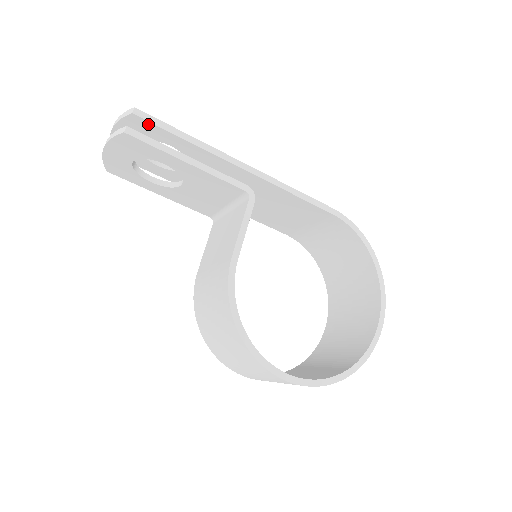
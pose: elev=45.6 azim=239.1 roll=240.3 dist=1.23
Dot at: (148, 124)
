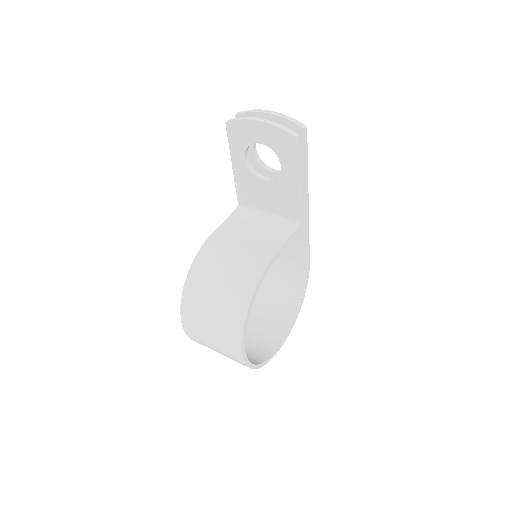
Dot at: (301, 141)
